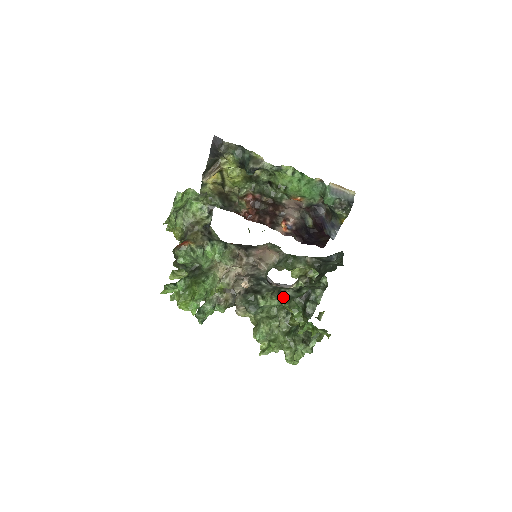
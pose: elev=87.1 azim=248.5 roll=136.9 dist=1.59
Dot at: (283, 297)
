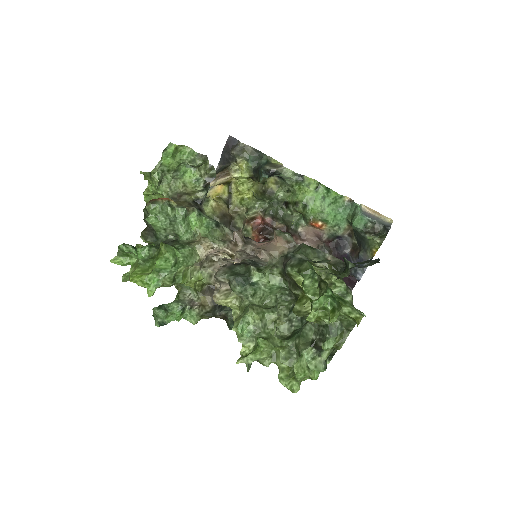
Dot at: (291, 260)
